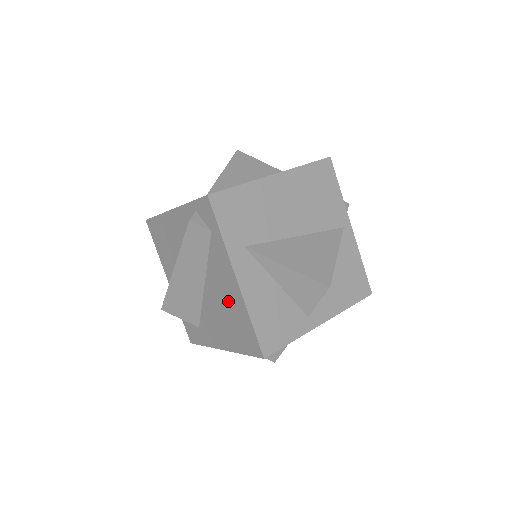
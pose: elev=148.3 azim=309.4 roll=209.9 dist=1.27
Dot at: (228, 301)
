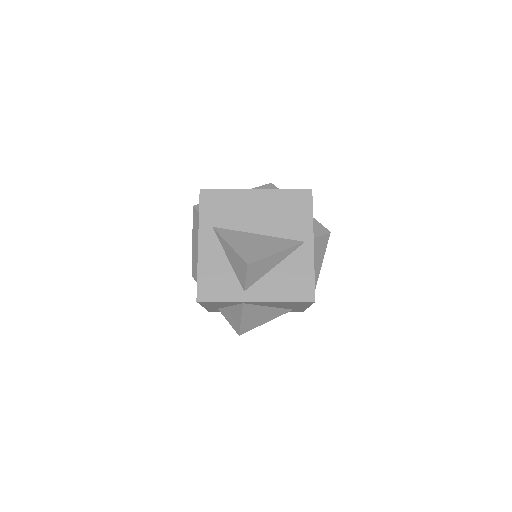
Dot at: occluded
